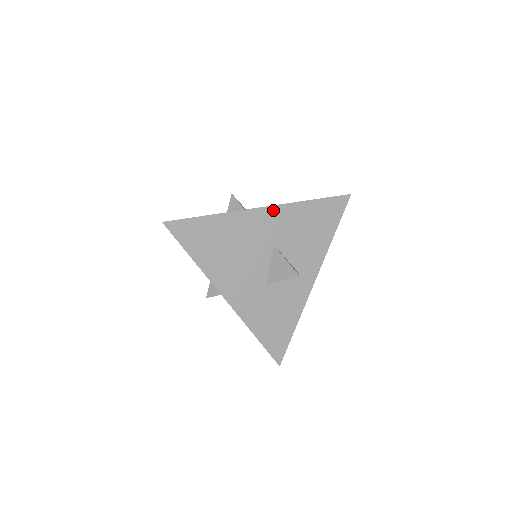
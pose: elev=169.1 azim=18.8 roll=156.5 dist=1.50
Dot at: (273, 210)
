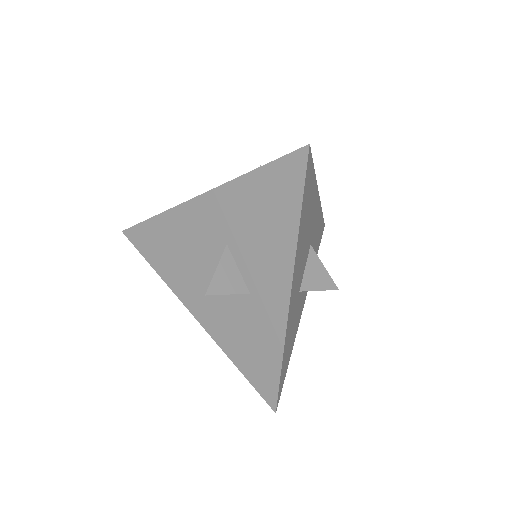
Dot at: (319, 205)
